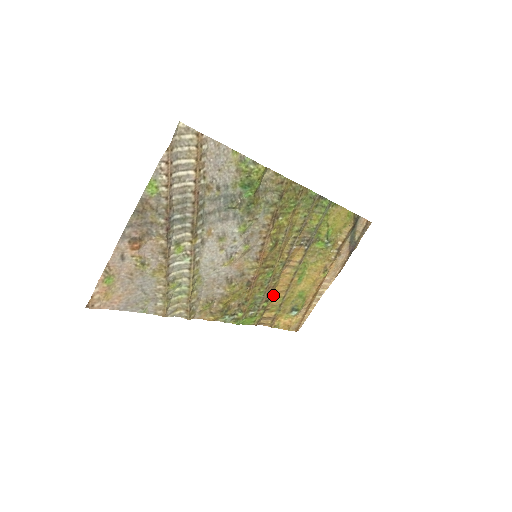
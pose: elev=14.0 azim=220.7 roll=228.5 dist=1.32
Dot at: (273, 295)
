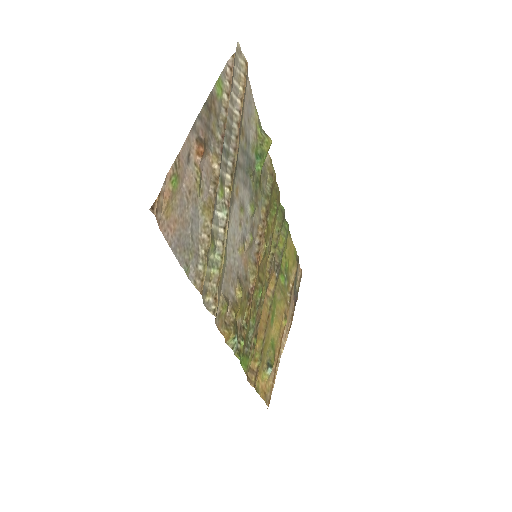
Dot at: (258, 332)
